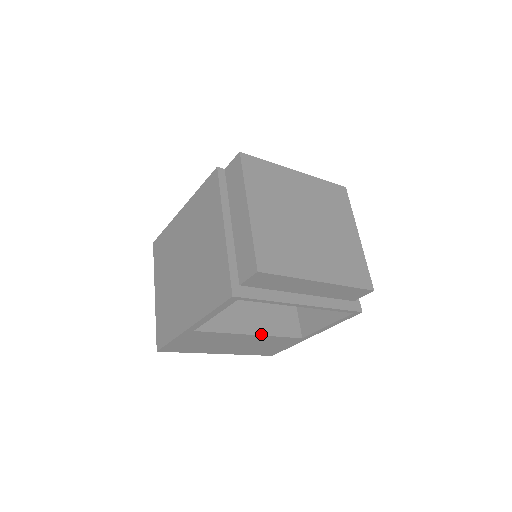
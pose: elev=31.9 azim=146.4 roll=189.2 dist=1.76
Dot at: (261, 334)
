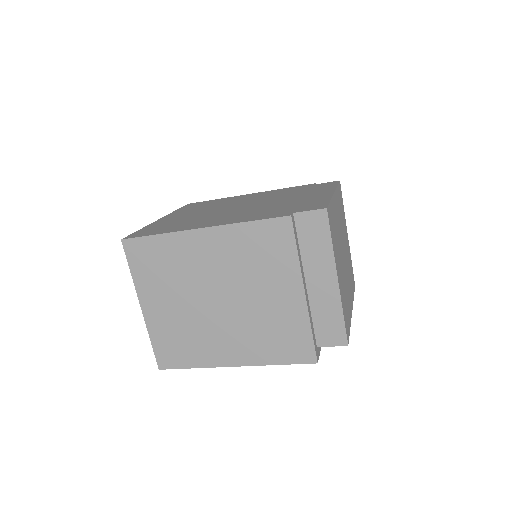
Dot at: occluded
